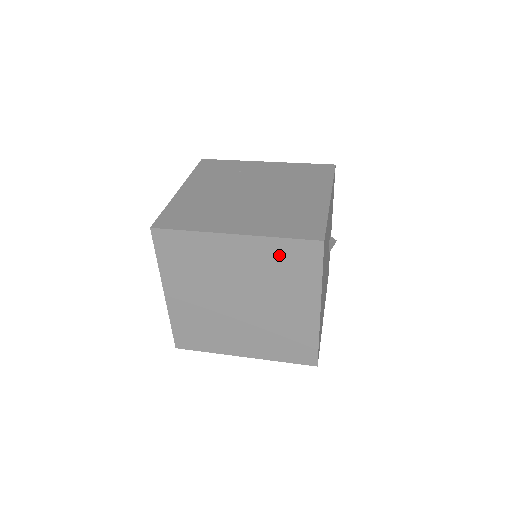
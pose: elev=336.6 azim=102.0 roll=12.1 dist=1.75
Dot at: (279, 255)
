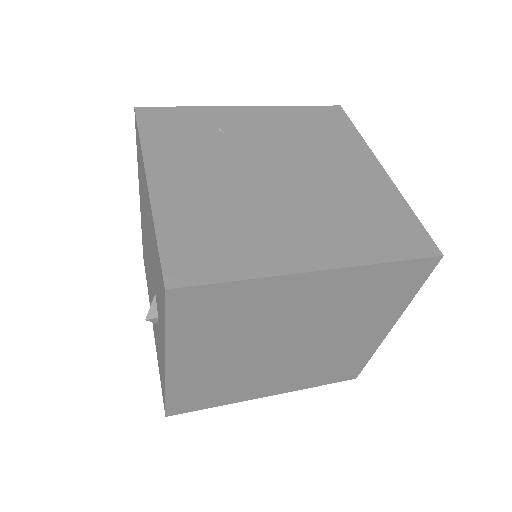
Dot at: (372, 283)
